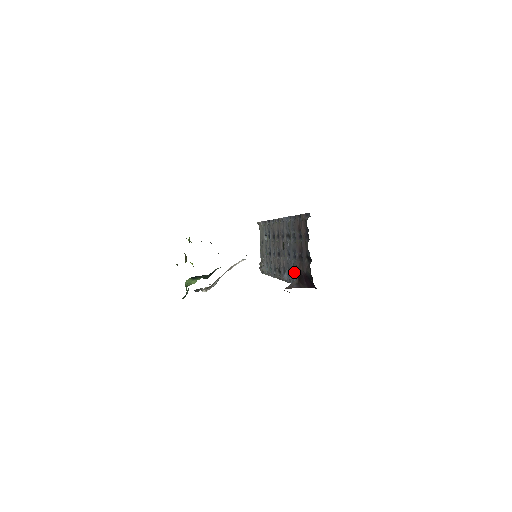
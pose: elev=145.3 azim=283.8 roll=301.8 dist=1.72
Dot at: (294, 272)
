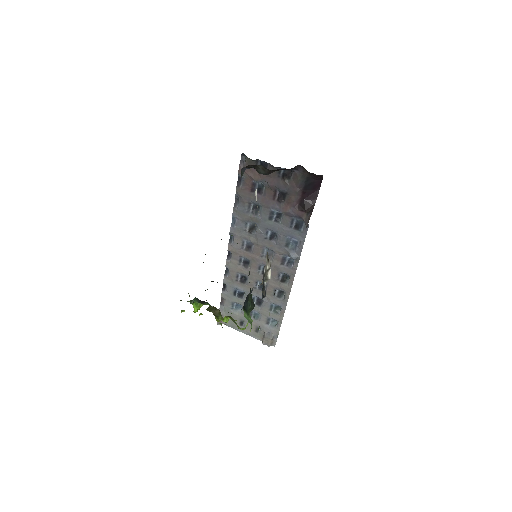
Dot at: (293, 227)
